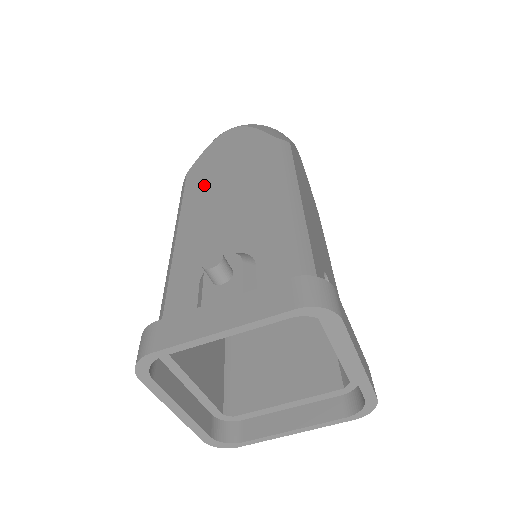
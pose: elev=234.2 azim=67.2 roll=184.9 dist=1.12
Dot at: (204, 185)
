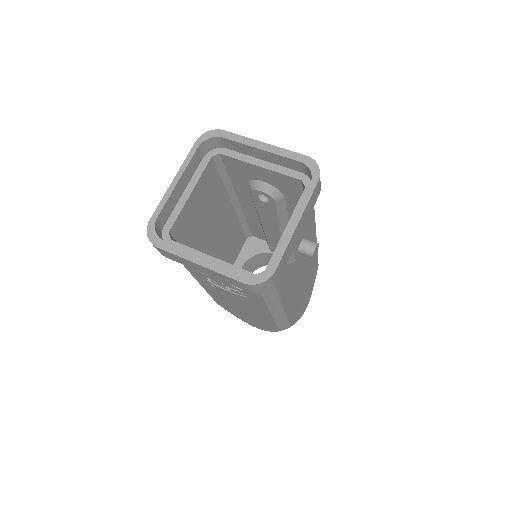
Dot at: occluded
